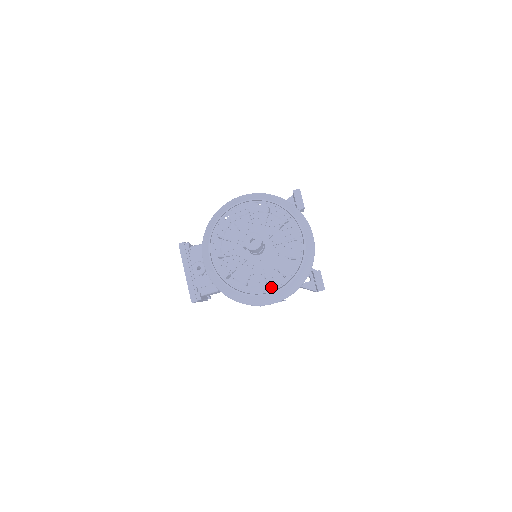
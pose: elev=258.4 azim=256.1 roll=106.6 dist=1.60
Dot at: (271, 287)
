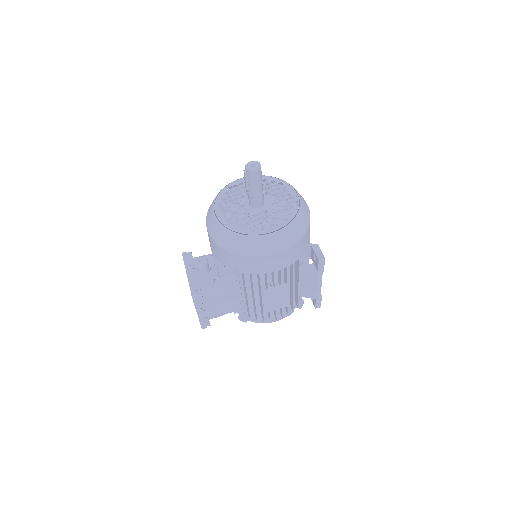
Dot at: (272, 229)
